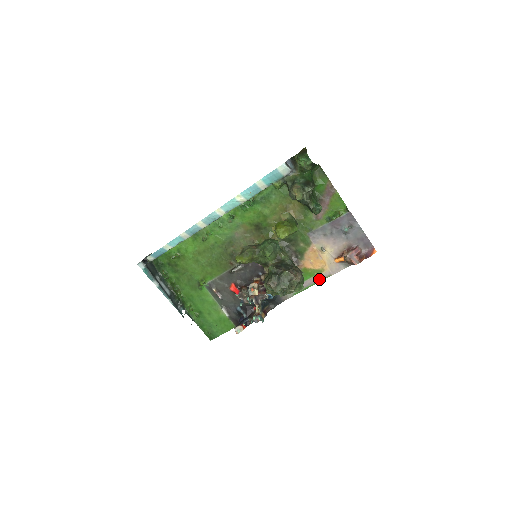
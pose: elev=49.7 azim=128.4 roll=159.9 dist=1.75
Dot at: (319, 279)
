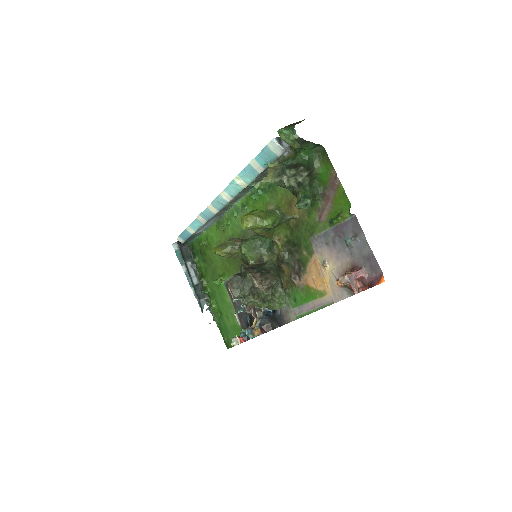
Dot at: (321, 304)
